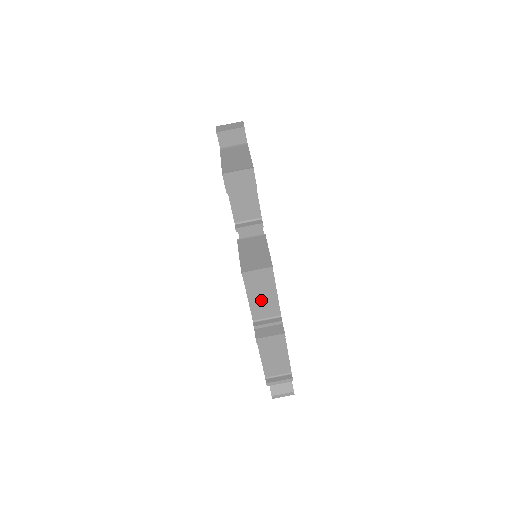
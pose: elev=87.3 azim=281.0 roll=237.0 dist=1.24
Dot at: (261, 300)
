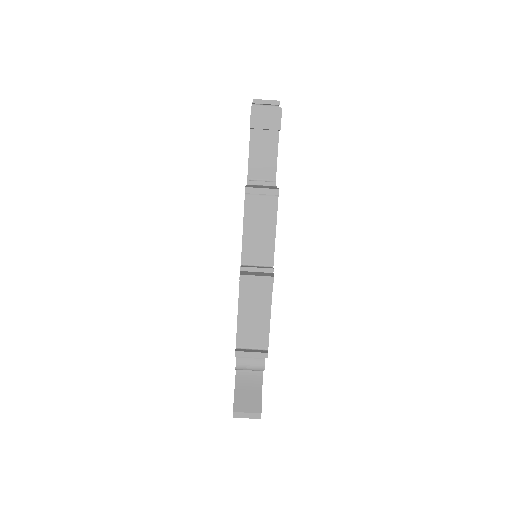
Dot at: (256, 237)
